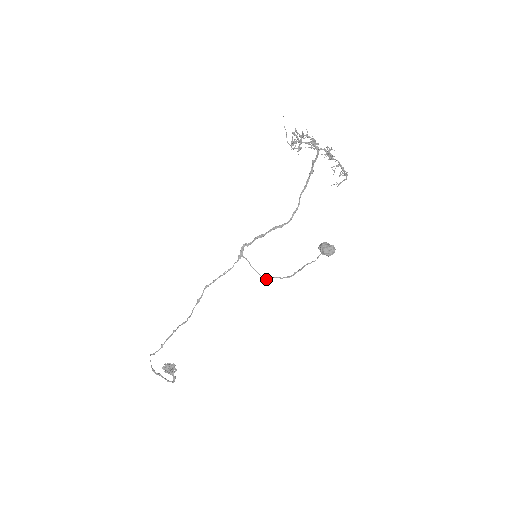
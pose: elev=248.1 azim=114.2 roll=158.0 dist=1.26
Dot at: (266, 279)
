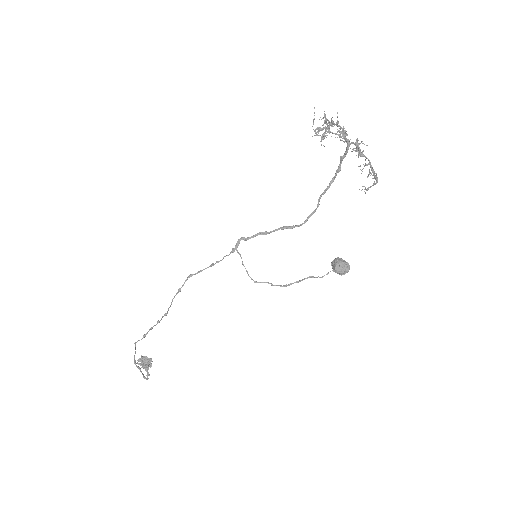
Dot at: (254, 281)
